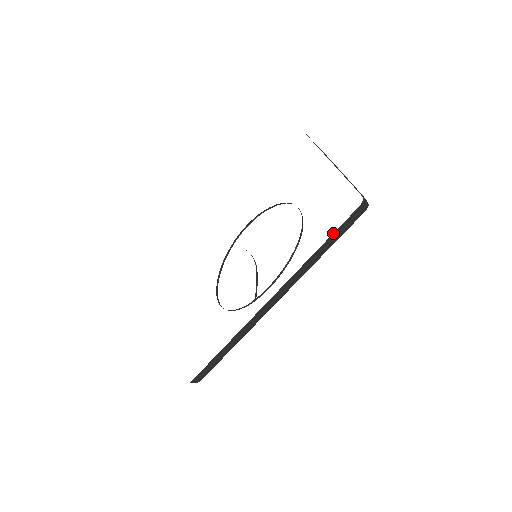
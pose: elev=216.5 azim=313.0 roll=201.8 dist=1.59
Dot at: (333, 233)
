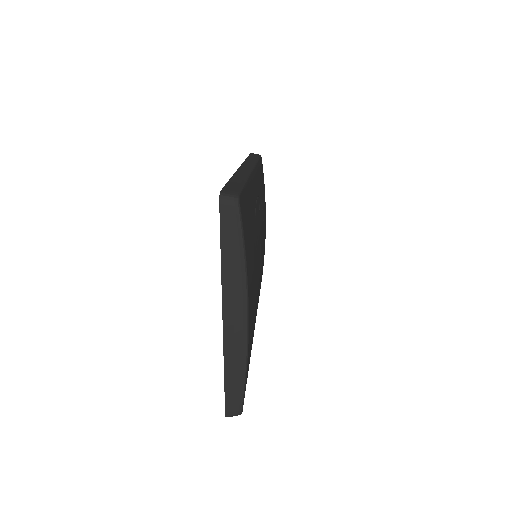
Dot at: occluded
